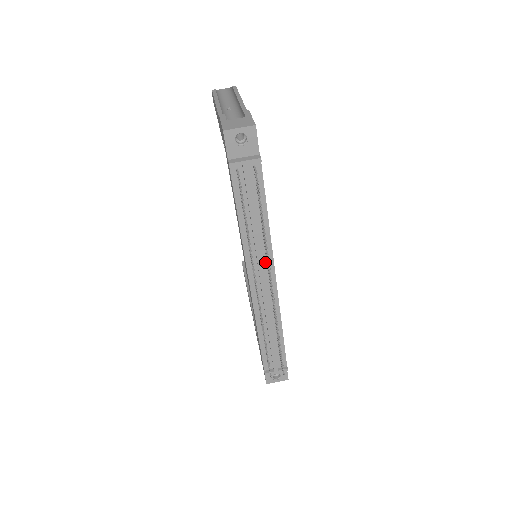
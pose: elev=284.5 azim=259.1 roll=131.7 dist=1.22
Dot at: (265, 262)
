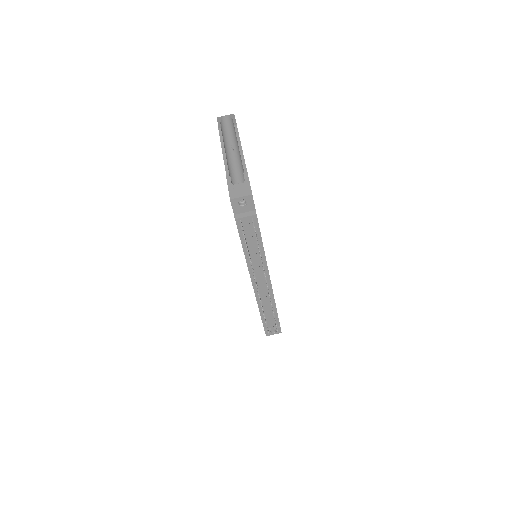
Dot at: (262, 269)
